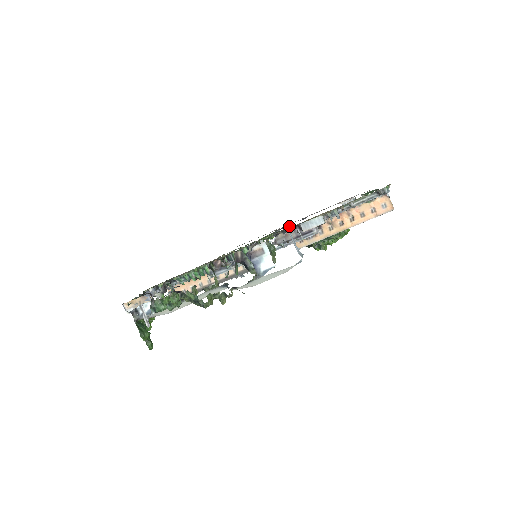
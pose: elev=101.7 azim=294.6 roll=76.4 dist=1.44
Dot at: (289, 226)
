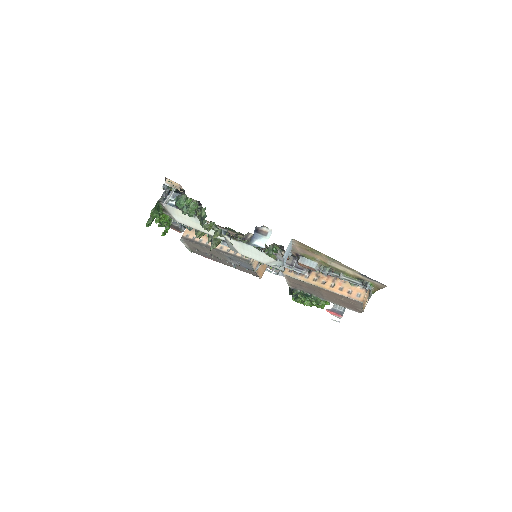
Dot at: occluded
